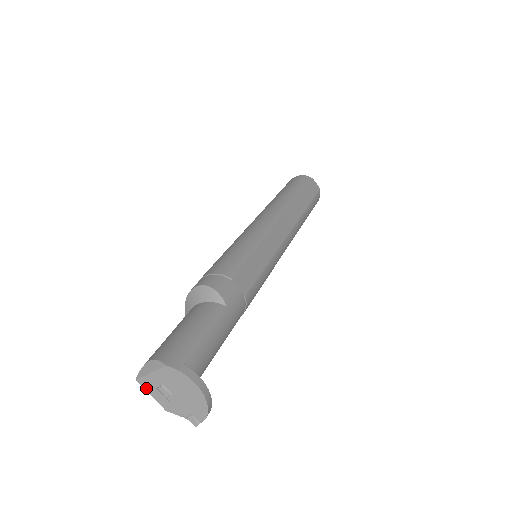
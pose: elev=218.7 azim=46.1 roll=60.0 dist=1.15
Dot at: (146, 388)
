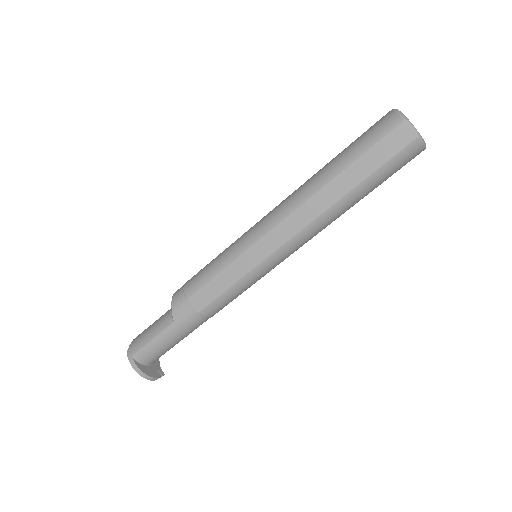
Dot at: occluded
